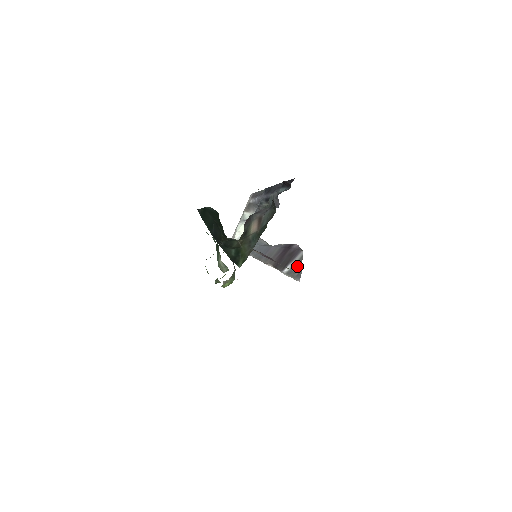
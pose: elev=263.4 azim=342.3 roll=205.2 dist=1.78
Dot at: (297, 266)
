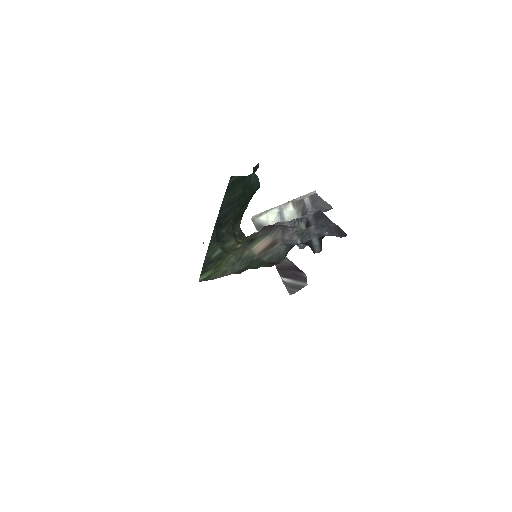
Dot at: (295, 286)
